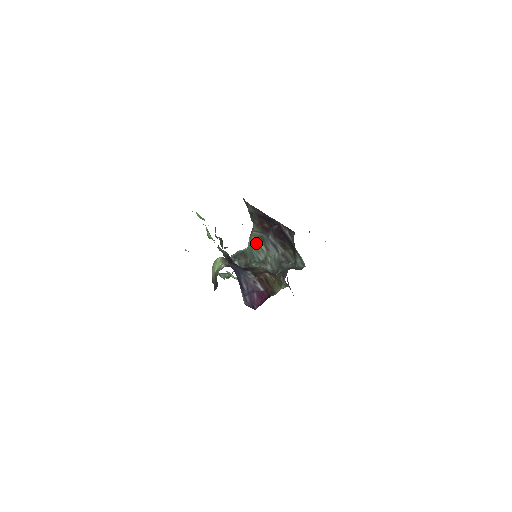
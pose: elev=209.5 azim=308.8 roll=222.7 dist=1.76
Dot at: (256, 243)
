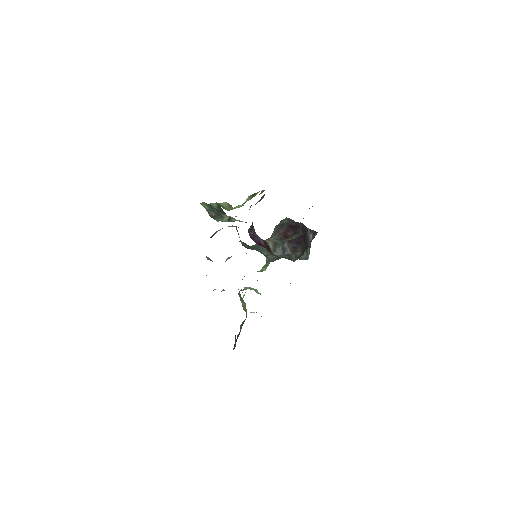
Dot at: occluded
